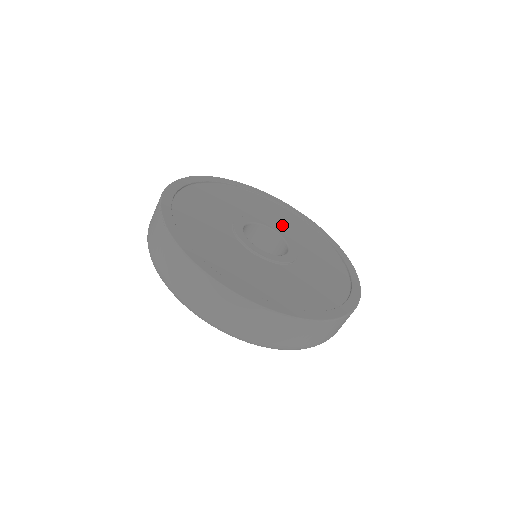
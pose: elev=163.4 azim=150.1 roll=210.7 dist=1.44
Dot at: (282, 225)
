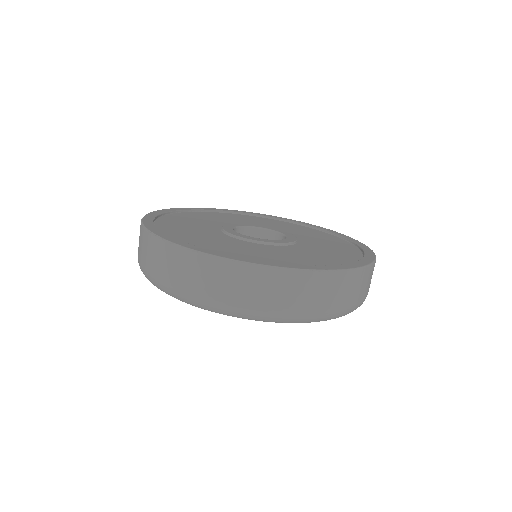
Dot at: (269, 226)
